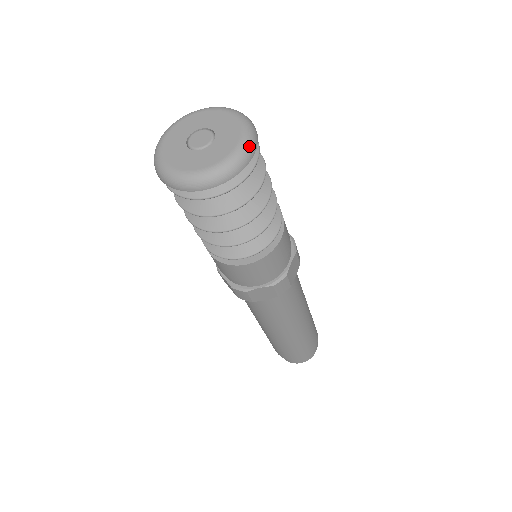
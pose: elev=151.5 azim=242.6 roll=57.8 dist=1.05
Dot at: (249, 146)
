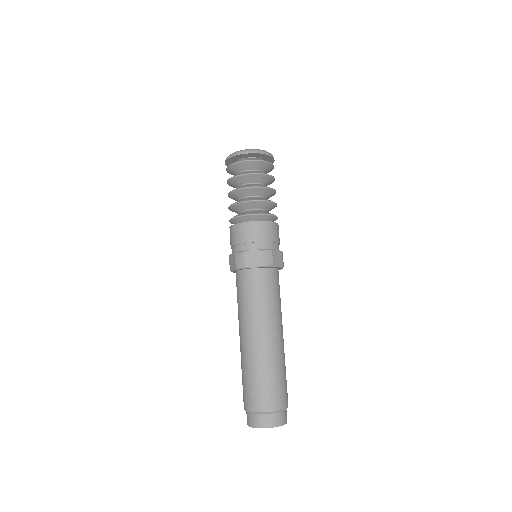
Dot at: occluded
